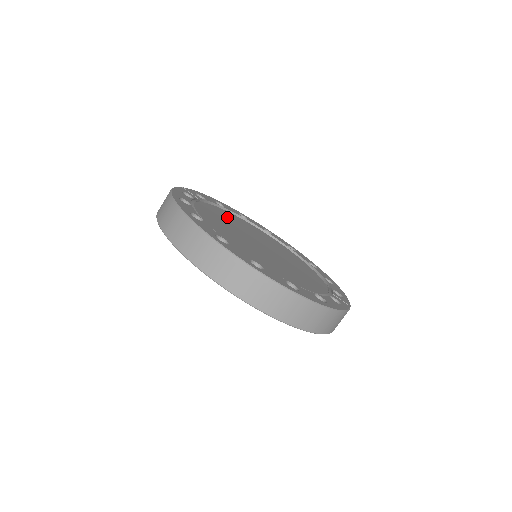
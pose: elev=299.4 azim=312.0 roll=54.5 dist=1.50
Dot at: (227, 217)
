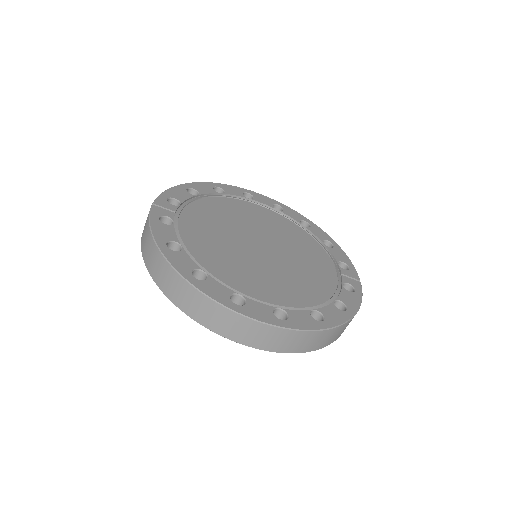
Dot at: (211, 217)
